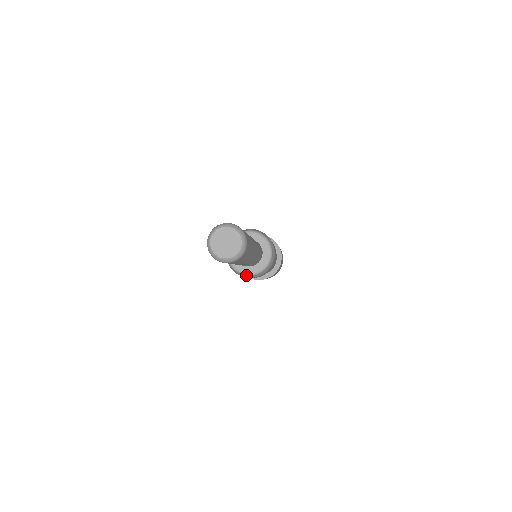
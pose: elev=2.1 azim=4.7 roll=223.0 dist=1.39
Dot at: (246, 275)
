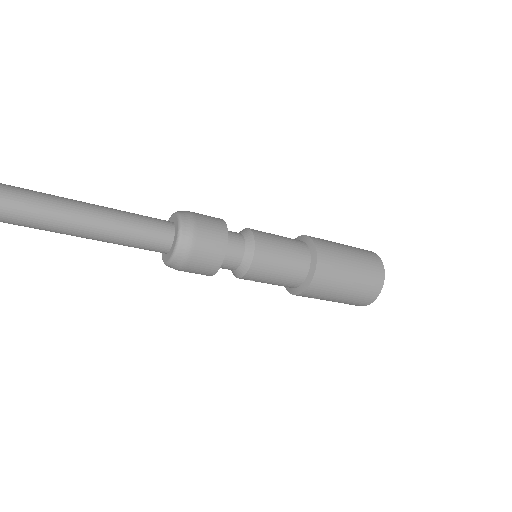
Dot at: (172, 260)
